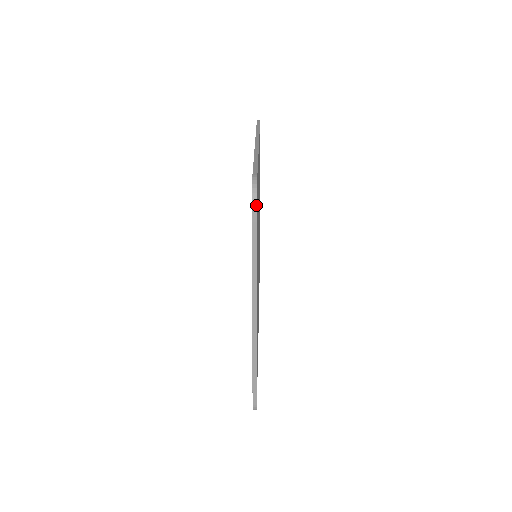
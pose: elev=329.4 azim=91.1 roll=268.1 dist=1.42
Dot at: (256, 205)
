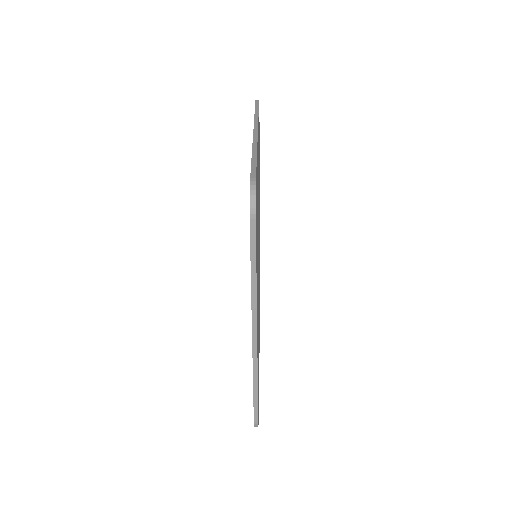
Dot at: (255, 215)
